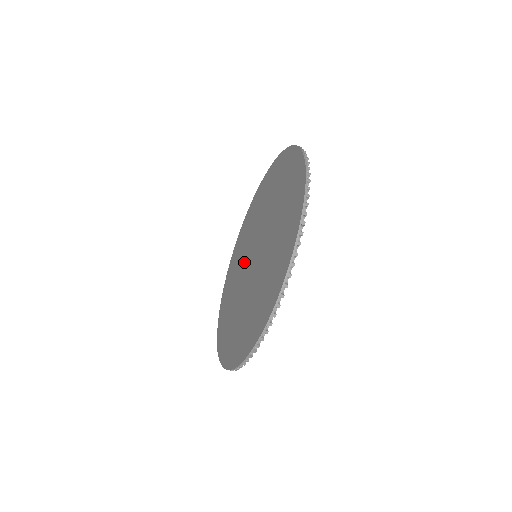
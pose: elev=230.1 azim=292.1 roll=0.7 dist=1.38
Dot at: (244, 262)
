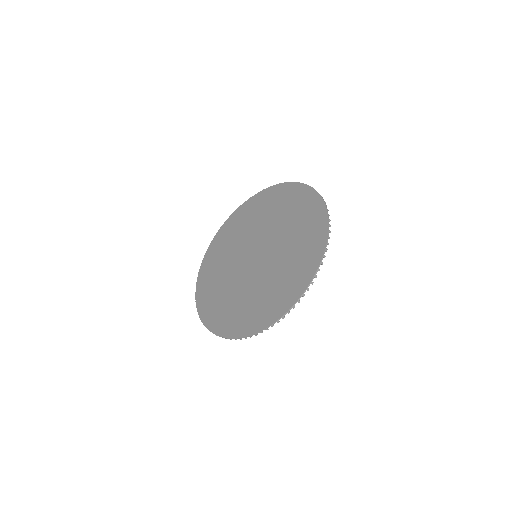
Dot at: (239, 253)
